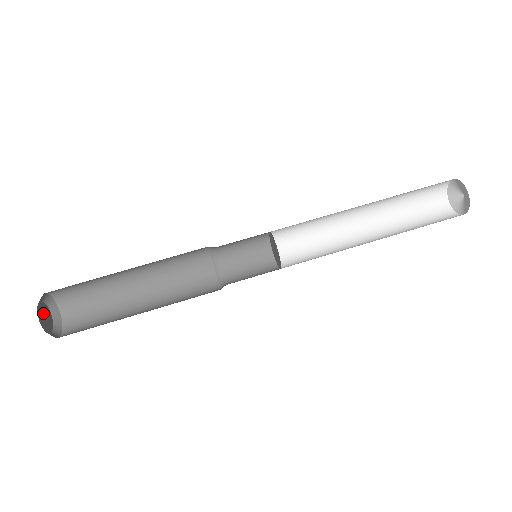
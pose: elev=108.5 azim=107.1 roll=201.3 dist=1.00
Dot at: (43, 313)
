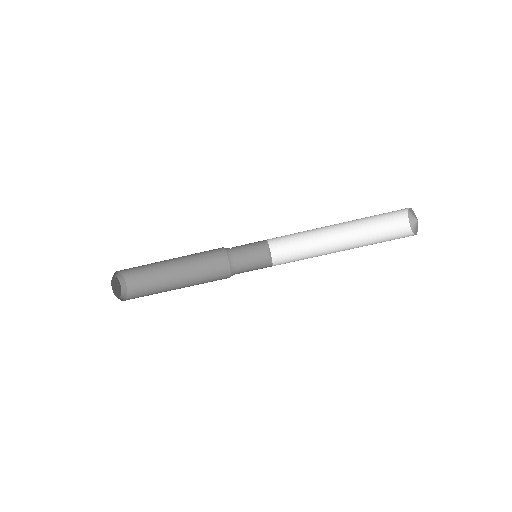
Dot at: (115, 285)
